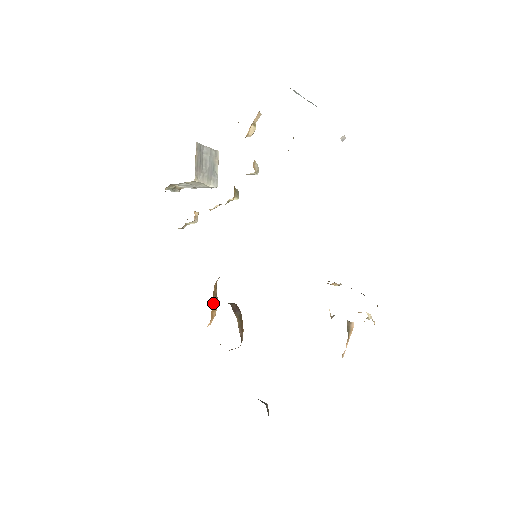
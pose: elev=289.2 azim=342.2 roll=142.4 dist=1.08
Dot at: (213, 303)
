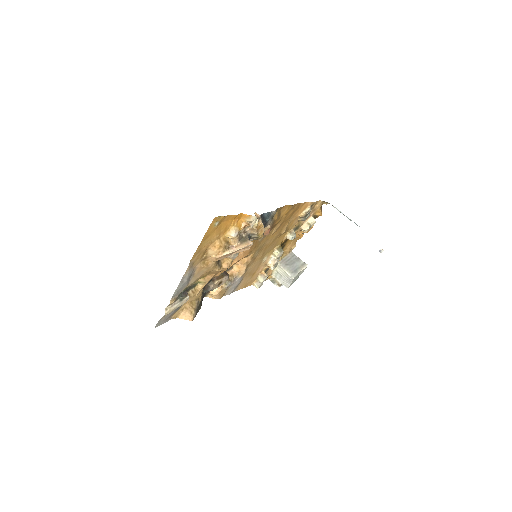
Dot at: occluded
